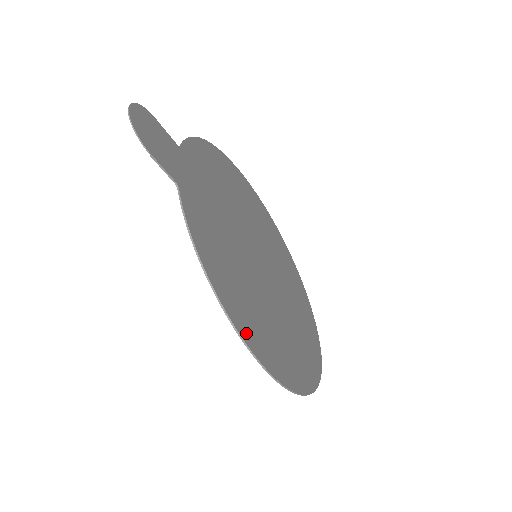
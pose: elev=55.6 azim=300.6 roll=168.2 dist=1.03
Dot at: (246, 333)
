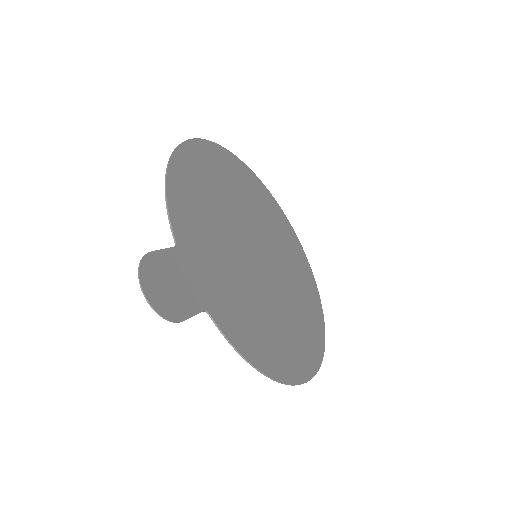
Dot at: (293, 374)
